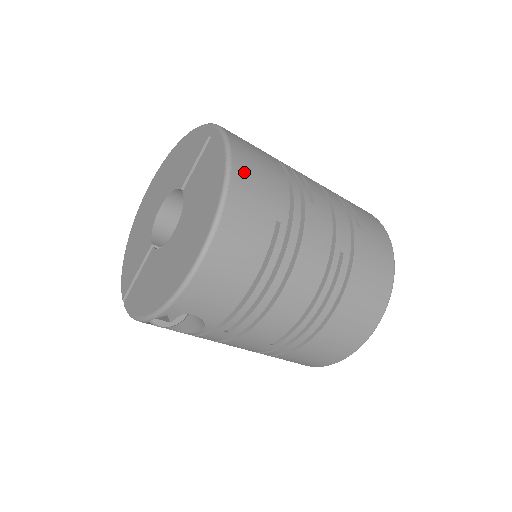
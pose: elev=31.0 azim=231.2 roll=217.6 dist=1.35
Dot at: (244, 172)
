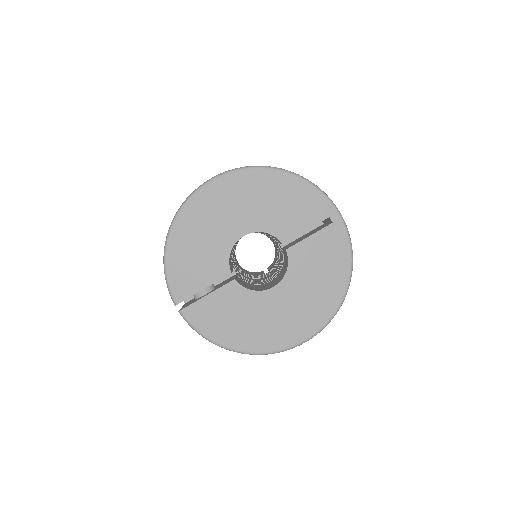
Dot at: occluded
